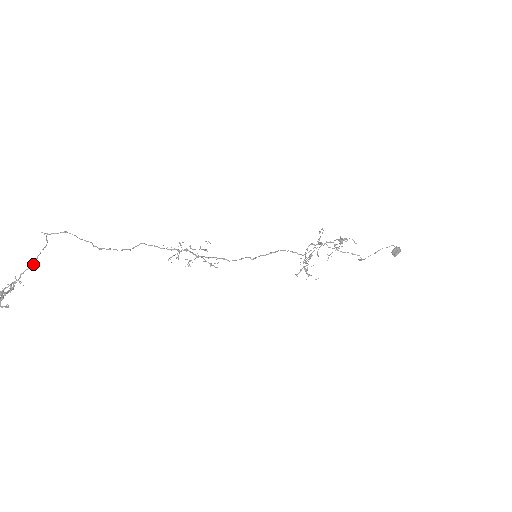
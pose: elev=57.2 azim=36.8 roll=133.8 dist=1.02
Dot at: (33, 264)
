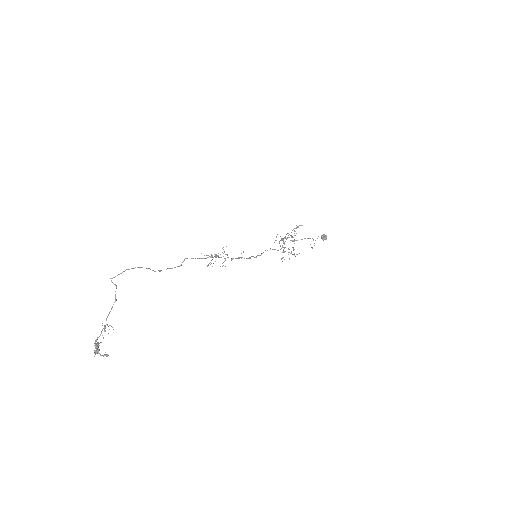
Dot at: (113, 304)
